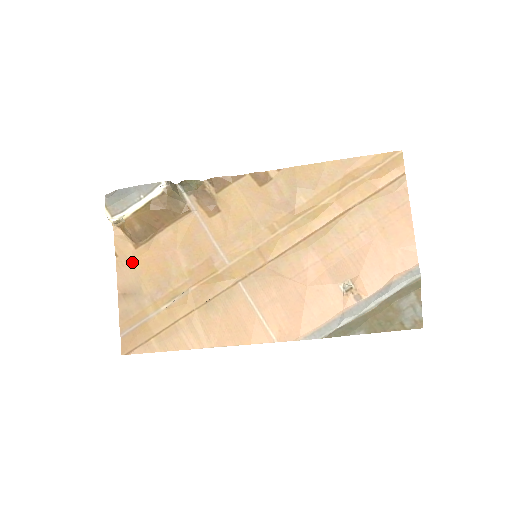
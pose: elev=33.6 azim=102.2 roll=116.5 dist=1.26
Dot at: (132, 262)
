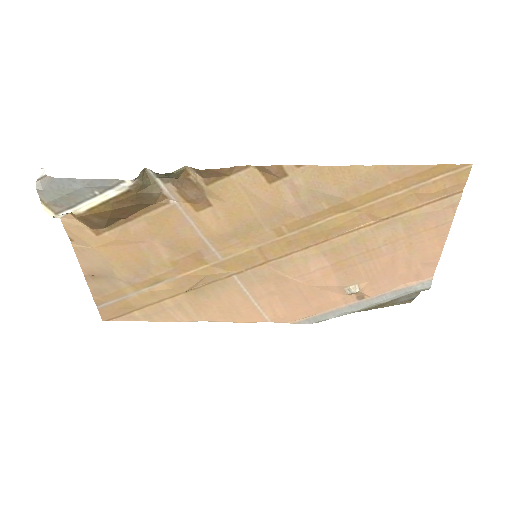
Dot at: (95, 248)
